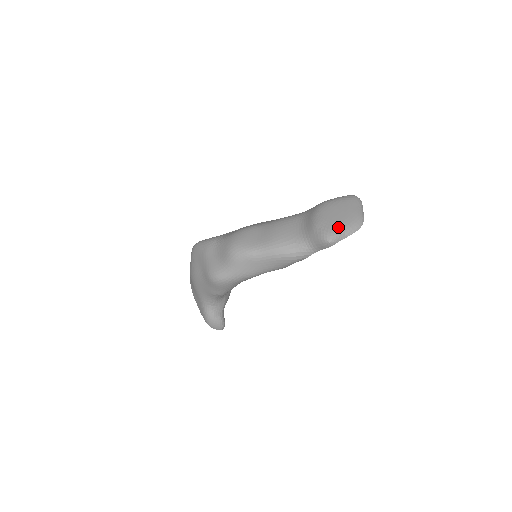
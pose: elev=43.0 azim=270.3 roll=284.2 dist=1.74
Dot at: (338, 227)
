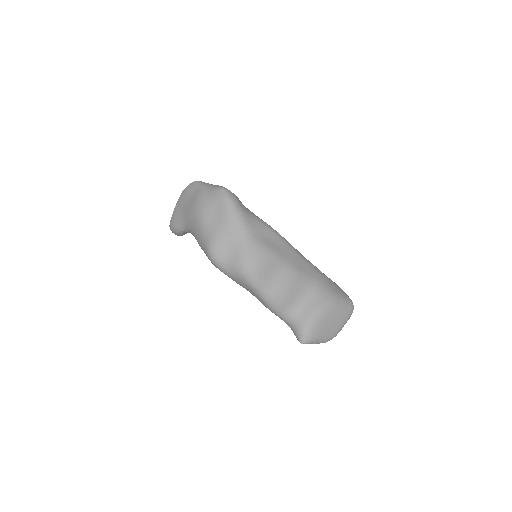
Dot at: (318, 338)
